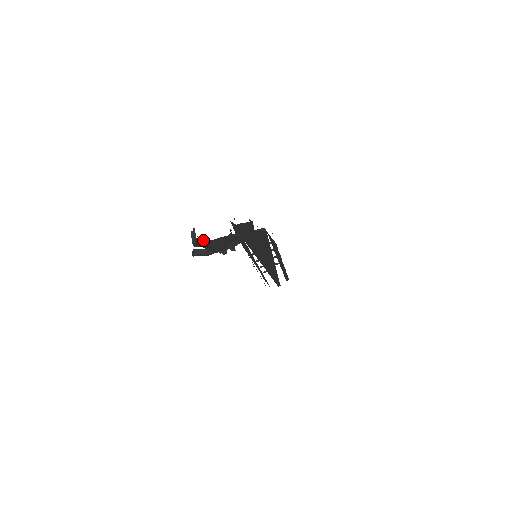
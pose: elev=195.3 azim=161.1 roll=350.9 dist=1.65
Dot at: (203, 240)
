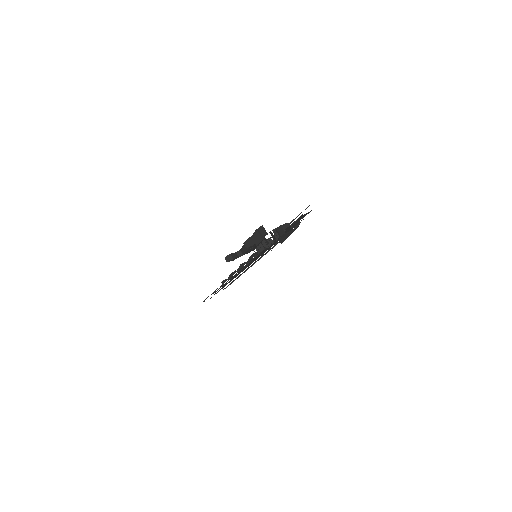
Dot at: occluded
